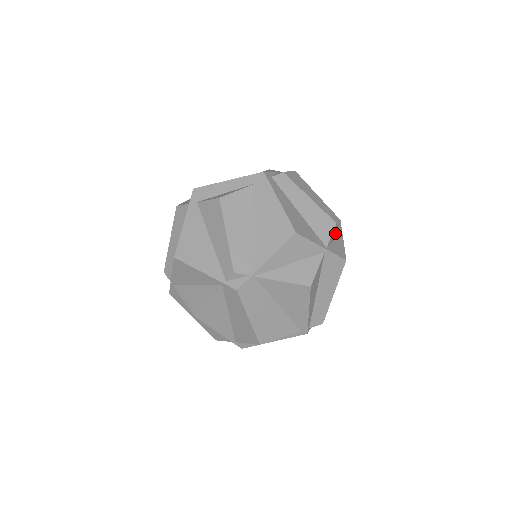
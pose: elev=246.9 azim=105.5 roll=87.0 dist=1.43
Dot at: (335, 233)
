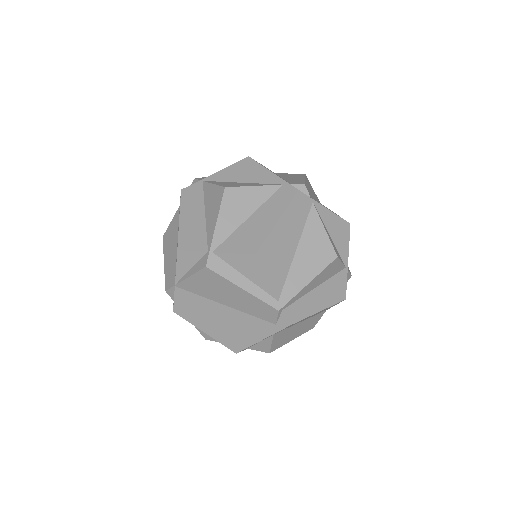
Dot at: occluded
